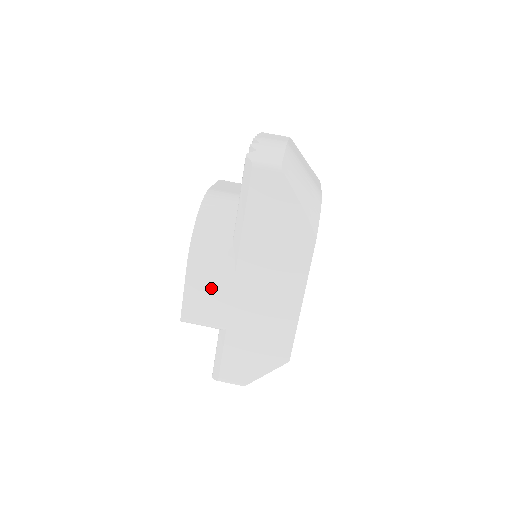
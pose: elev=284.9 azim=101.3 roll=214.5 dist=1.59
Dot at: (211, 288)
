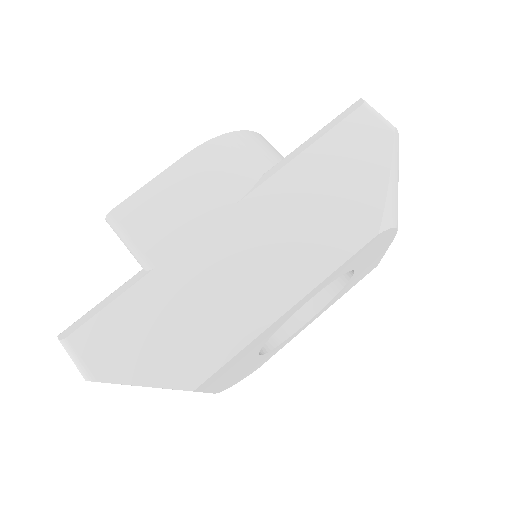
Dot at: (188, 201)
